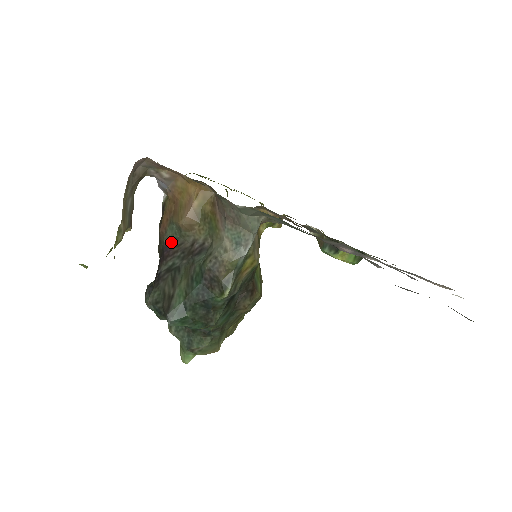
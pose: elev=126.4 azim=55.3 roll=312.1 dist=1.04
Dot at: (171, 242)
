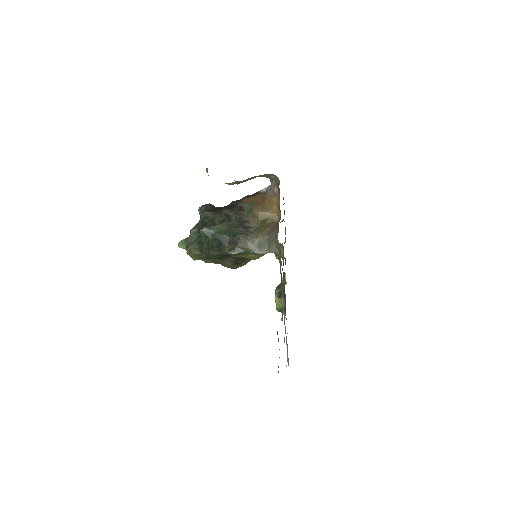
Dot at: (242, 209)
